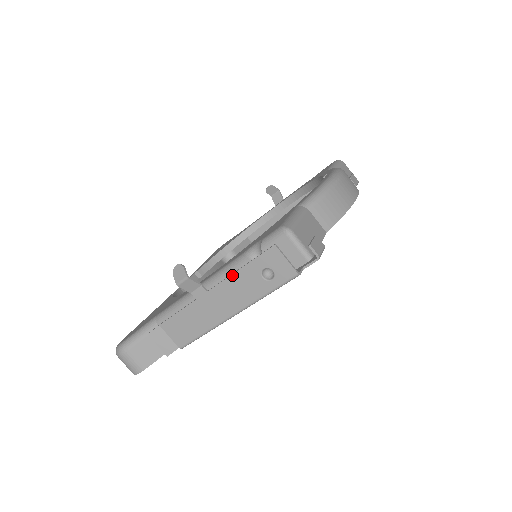
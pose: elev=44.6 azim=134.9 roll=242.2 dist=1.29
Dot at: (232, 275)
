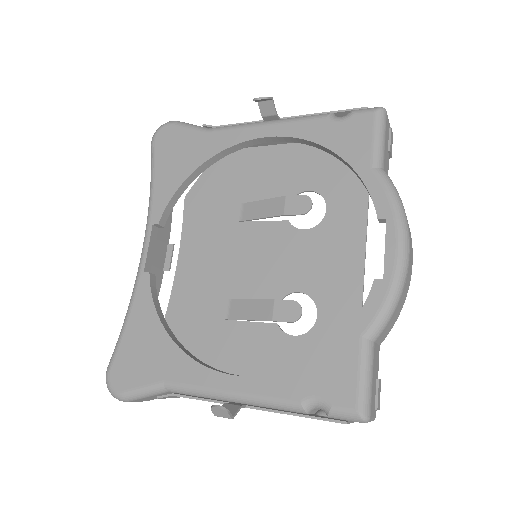
Dot at: occluded
